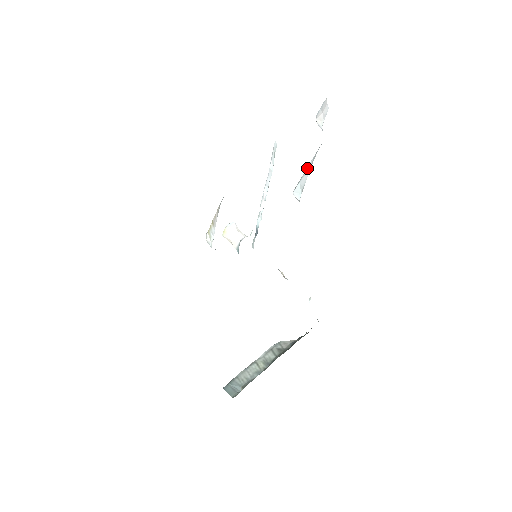
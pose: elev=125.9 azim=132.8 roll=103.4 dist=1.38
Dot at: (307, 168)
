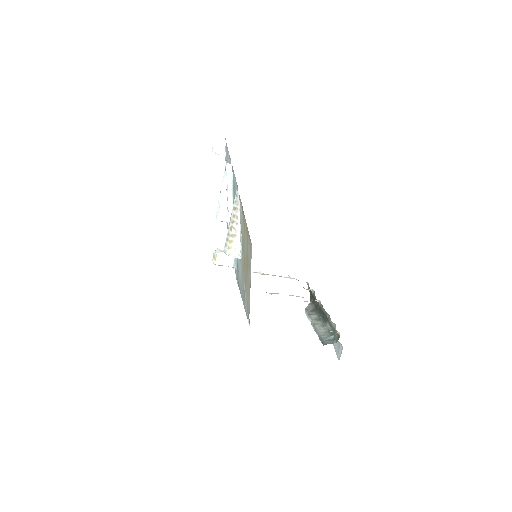
Dot at: (221, 194)
